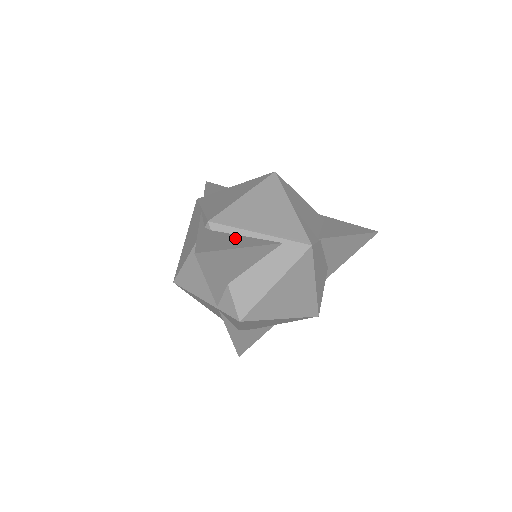
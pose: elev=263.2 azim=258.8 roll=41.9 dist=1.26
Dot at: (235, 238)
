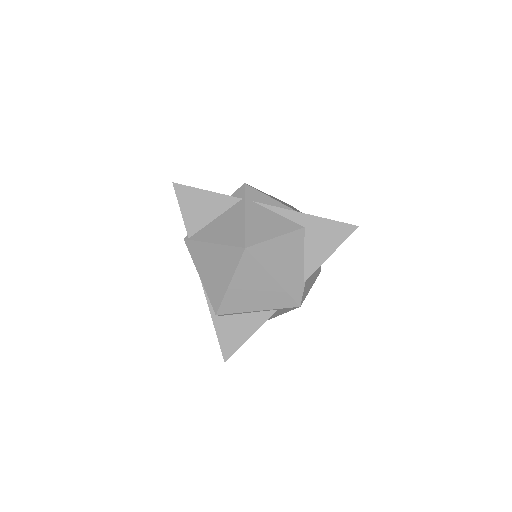
Dot at: (242, 322)
